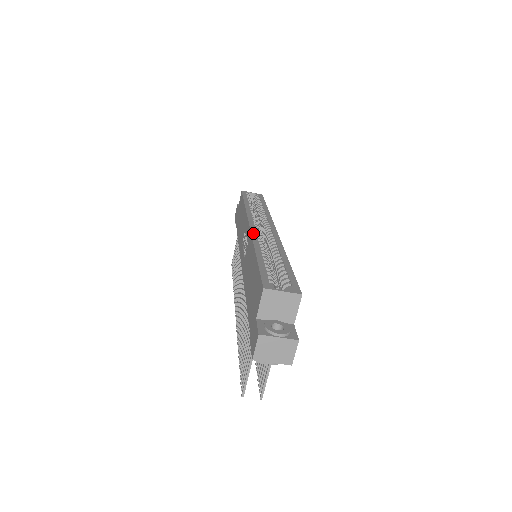
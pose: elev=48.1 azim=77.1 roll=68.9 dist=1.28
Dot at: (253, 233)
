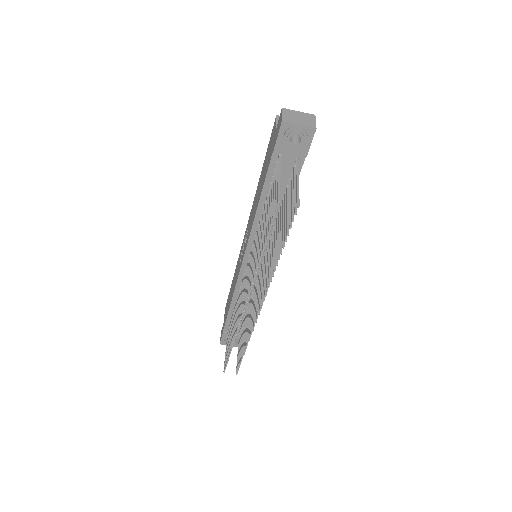
Dot at: occluded
